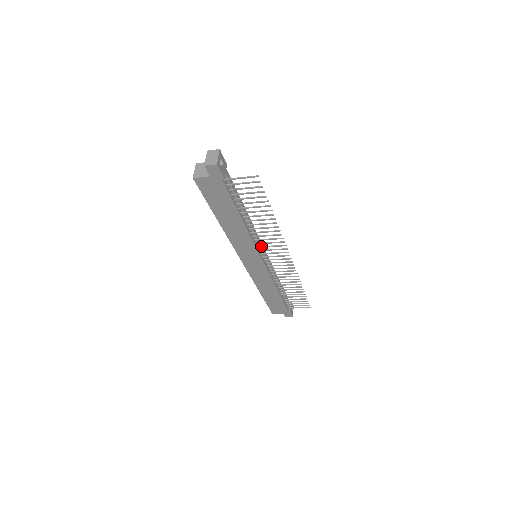
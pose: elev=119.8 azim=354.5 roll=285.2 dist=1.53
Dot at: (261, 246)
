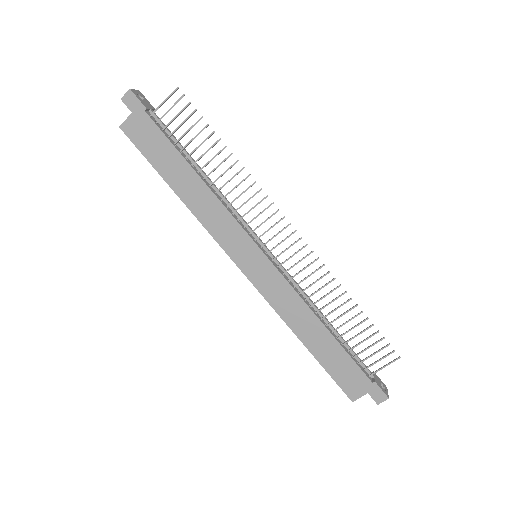
Dot at: (247, 223)
